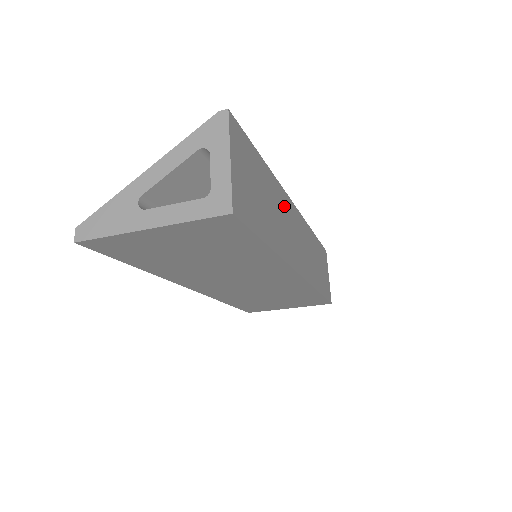
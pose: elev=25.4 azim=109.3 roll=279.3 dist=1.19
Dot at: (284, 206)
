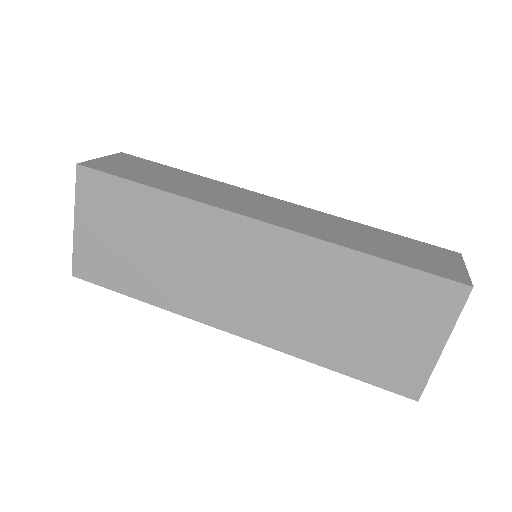
Dot at: (232, 191)
